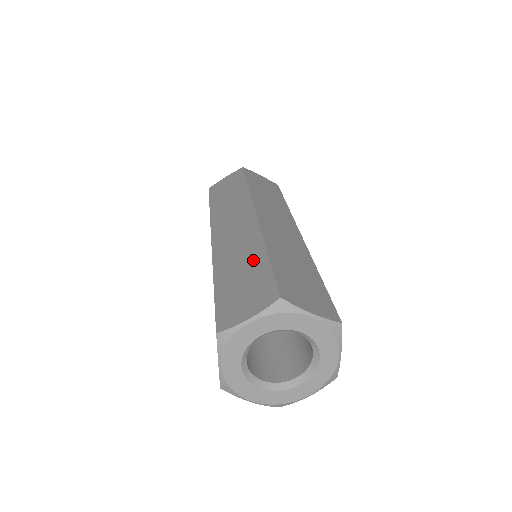
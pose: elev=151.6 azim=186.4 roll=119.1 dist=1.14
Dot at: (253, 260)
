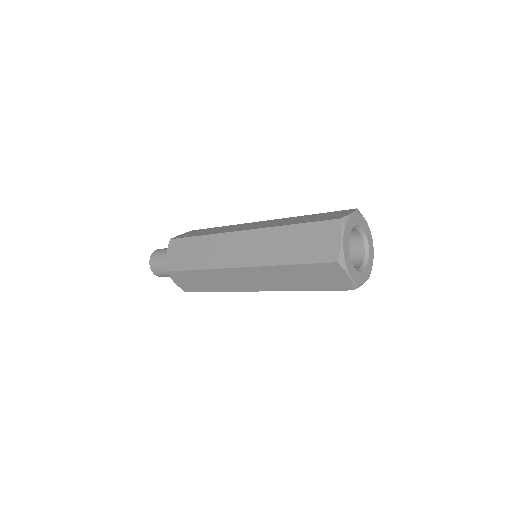
Dot at: (291, 235)
